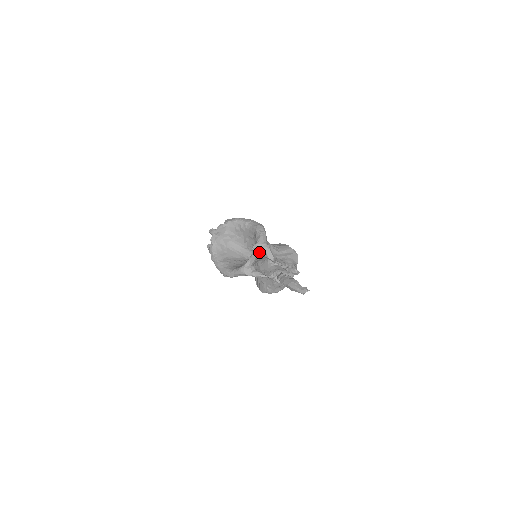
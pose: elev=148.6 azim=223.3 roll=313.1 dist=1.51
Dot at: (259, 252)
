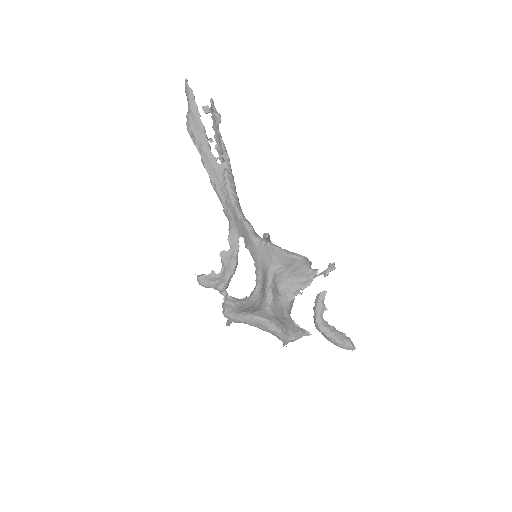
Dot at: occluded
